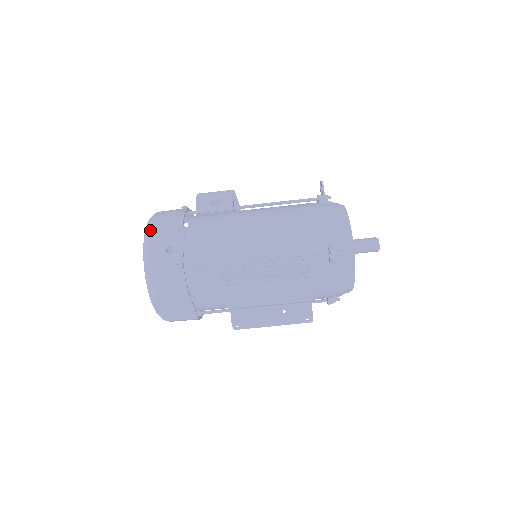
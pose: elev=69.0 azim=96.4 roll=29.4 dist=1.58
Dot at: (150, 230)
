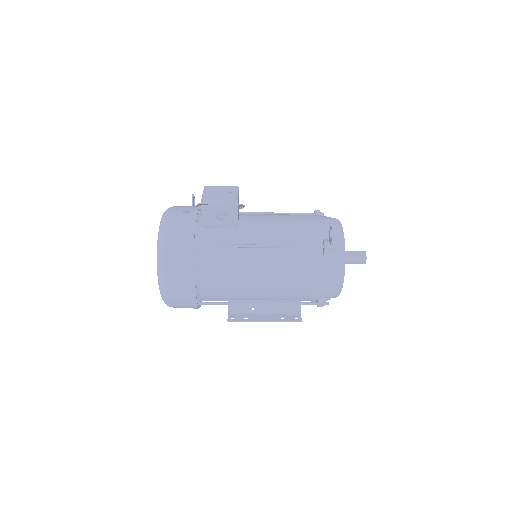
Dot at: (165, 287)
